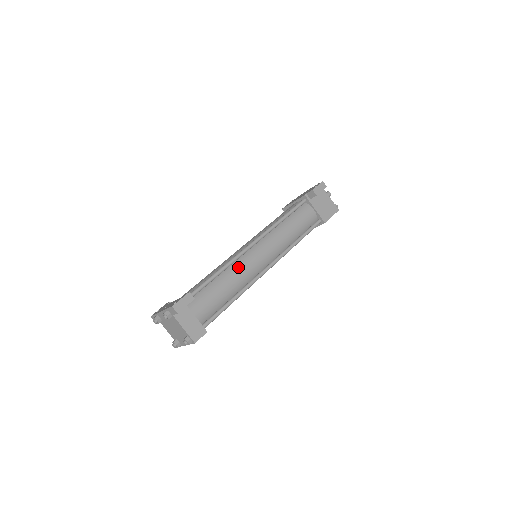
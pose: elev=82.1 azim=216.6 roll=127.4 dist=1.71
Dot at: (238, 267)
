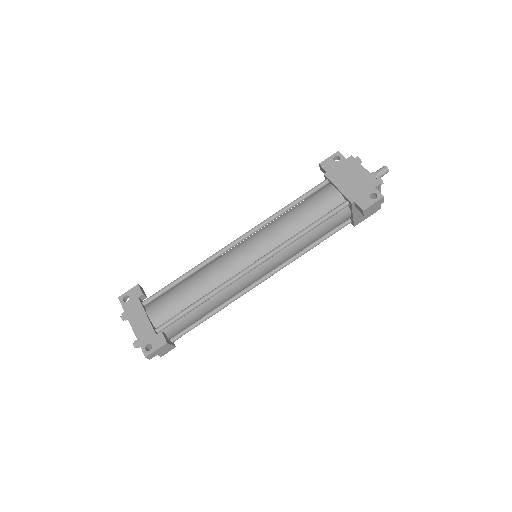
Dot at: (229, 290)
